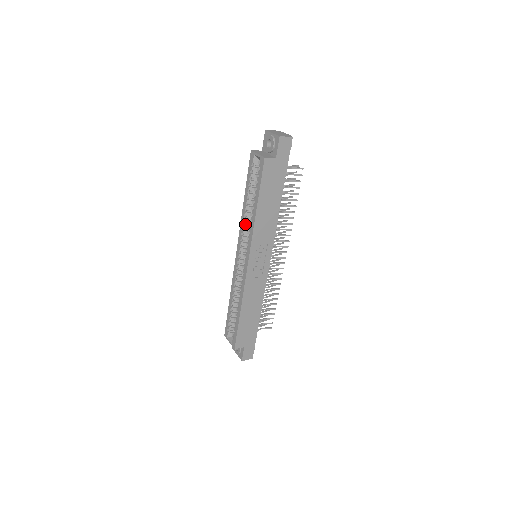
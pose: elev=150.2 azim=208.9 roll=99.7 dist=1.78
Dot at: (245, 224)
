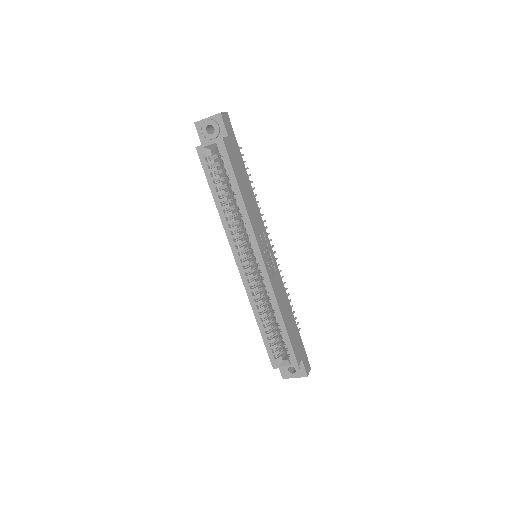
Dot at: (232, 227)
